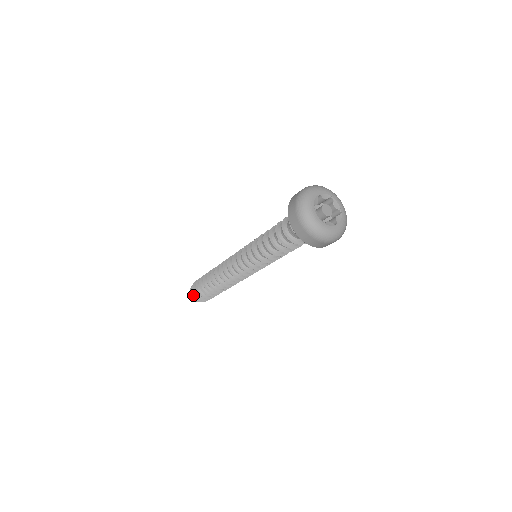
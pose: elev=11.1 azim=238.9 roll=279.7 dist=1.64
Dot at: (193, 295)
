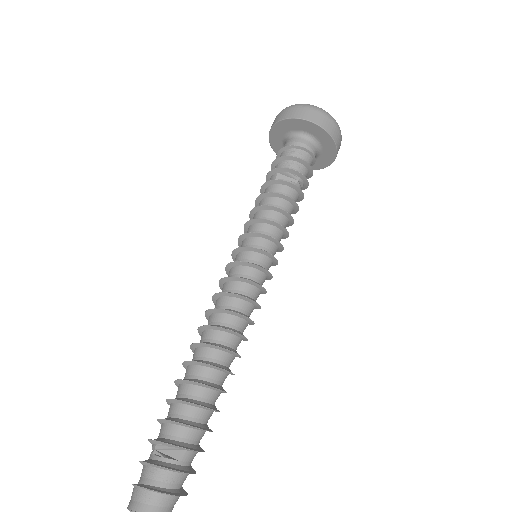
Dot at: (142, 485)
